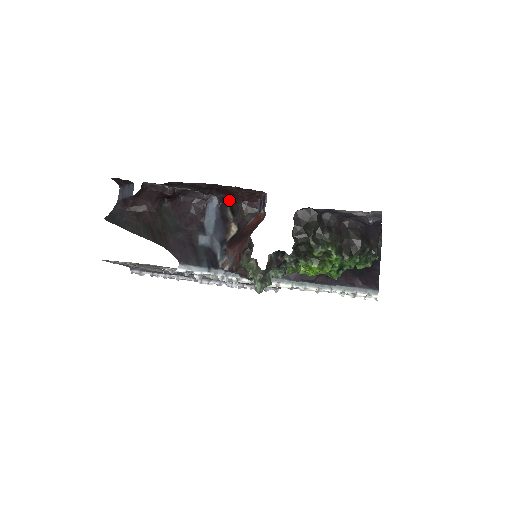
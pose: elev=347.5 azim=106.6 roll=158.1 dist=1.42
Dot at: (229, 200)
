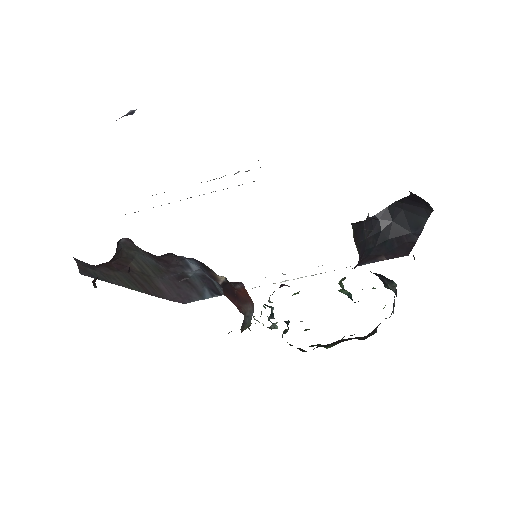
Dot at: occluded
